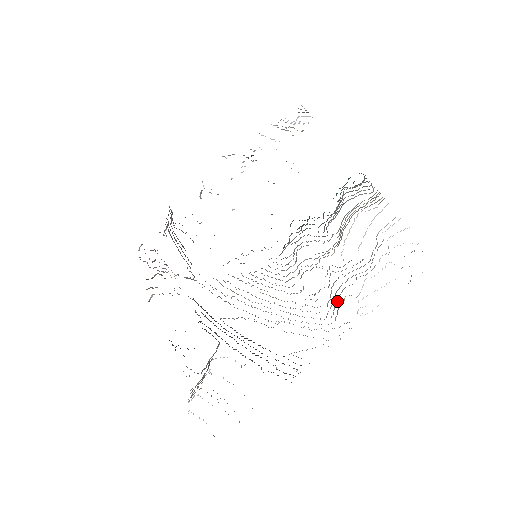
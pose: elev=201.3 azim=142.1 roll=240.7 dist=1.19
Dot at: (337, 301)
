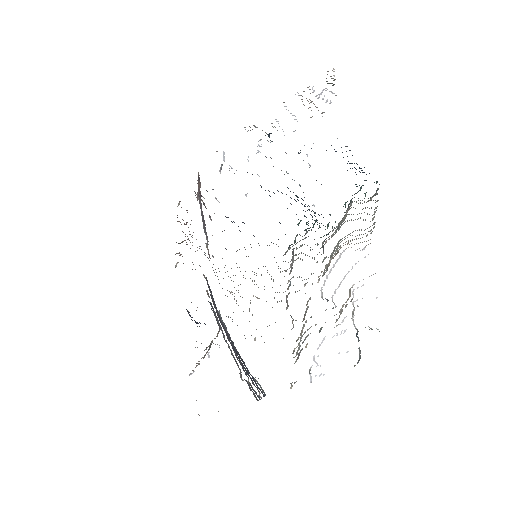
Dot at: occluded
